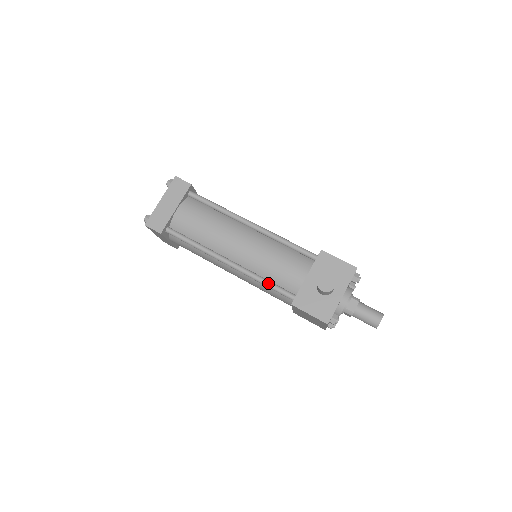
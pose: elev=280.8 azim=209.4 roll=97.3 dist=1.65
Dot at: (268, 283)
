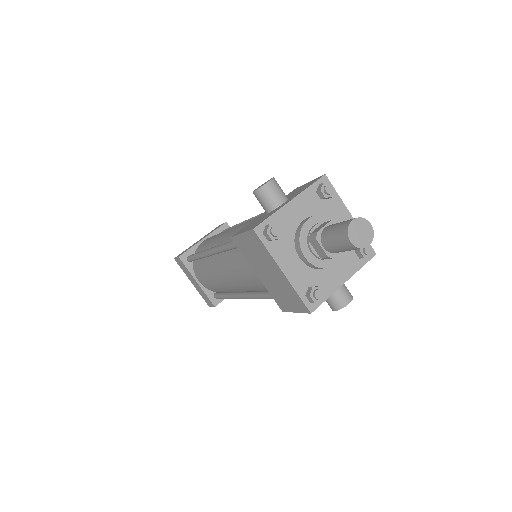
Dot at: (229, 242)
